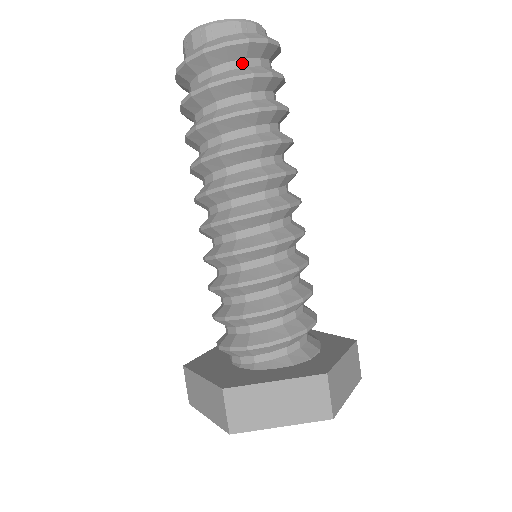
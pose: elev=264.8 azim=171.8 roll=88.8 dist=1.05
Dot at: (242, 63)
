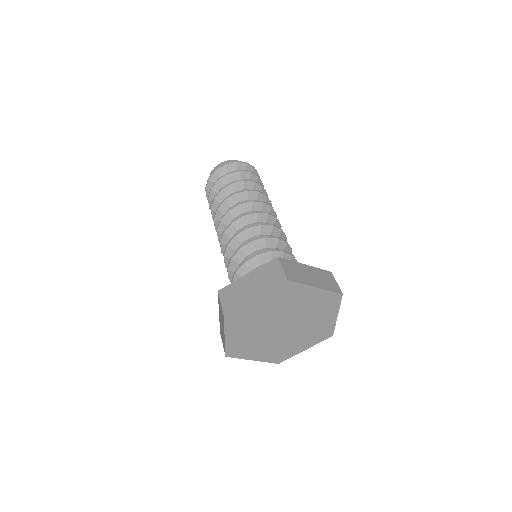
Dot at: occluded
